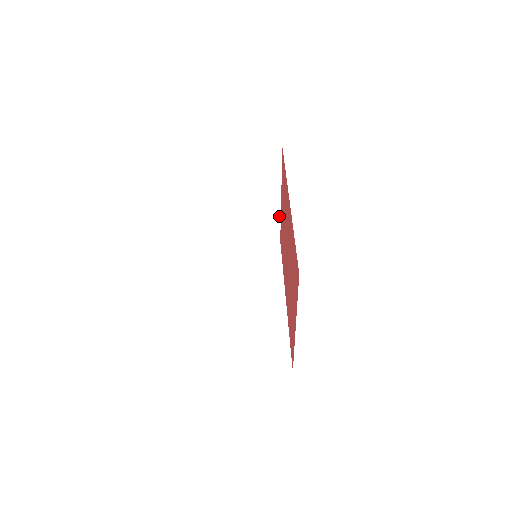
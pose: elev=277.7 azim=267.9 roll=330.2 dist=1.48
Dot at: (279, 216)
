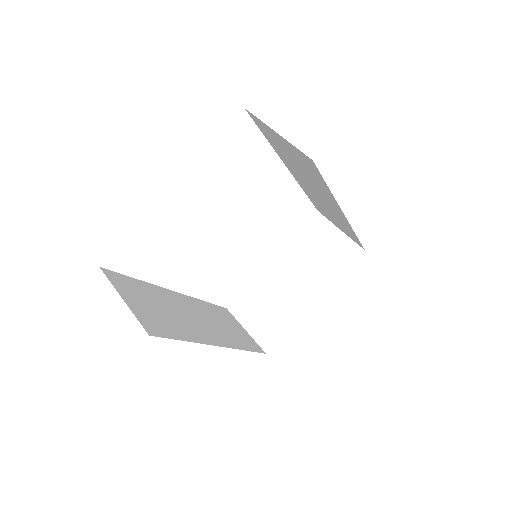
Dot at: (294, 322)
